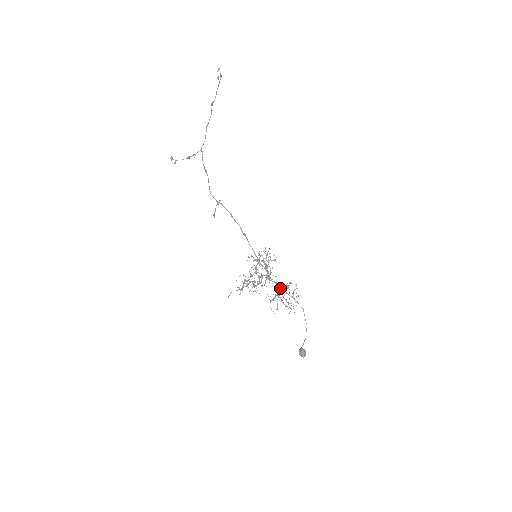
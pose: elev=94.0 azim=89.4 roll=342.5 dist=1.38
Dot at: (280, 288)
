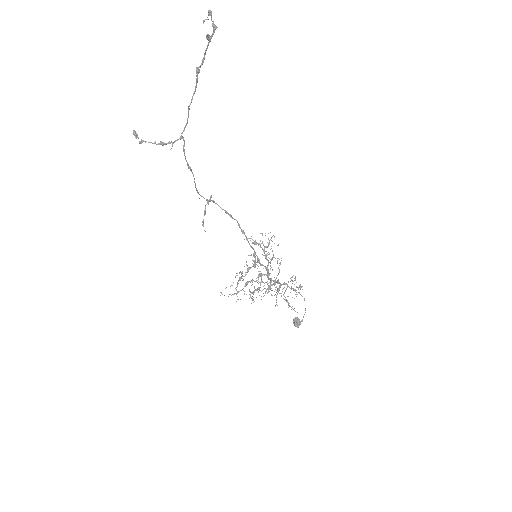
Dot at: (281, 285)
